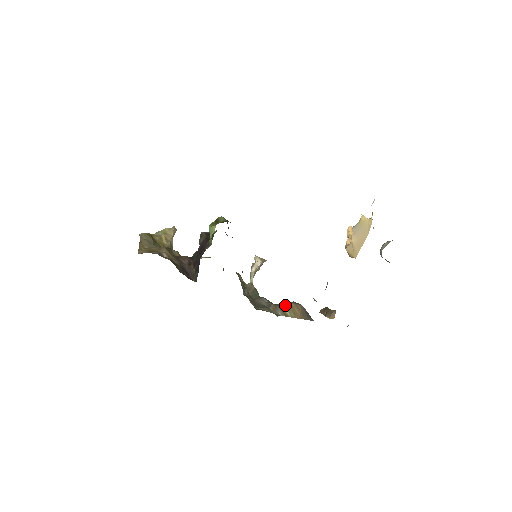
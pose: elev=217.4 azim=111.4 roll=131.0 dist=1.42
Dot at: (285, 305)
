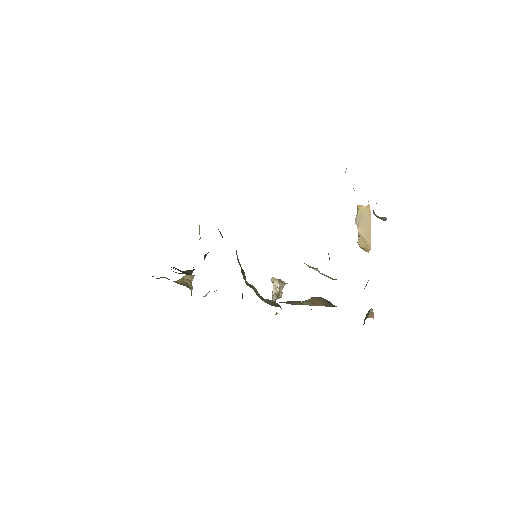
Dot at: (303, 301)
